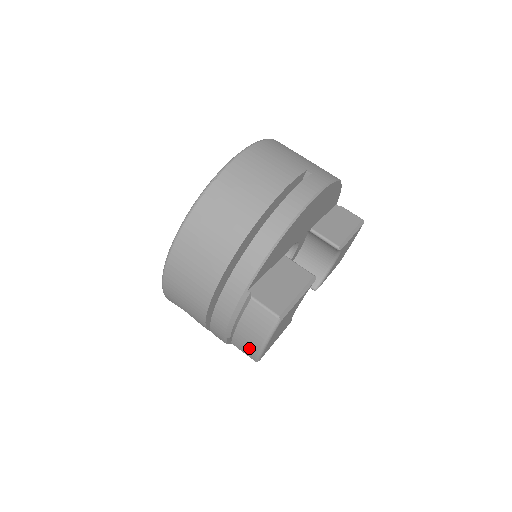
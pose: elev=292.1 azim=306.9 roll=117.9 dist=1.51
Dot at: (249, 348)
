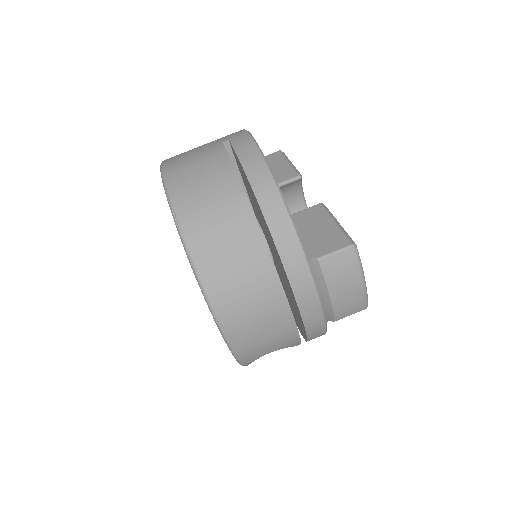
Dot at: (354, 303)
